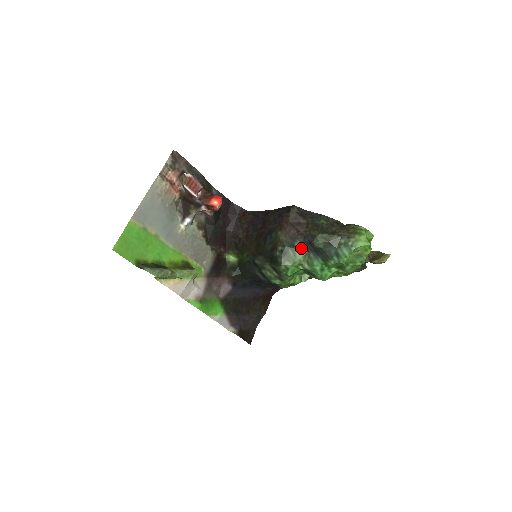
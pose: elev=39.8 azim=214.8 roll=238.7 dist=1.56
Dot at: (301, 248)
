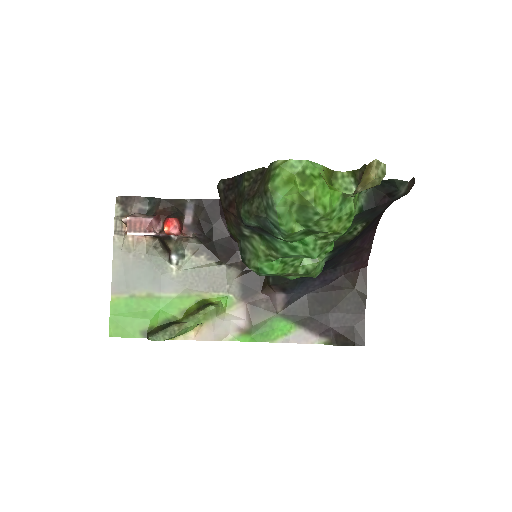
Dot at: (252, 234)
